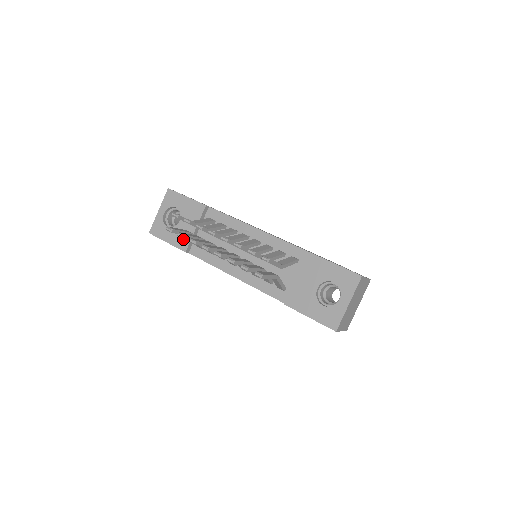
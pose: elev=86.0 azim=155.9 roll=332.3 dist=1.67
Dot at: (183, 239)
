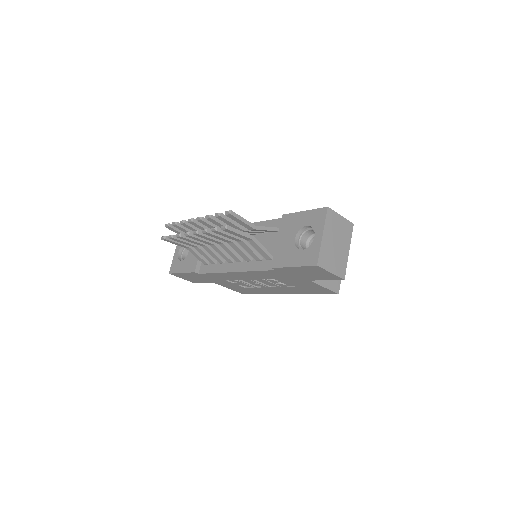
Dot at: (192, 263)
